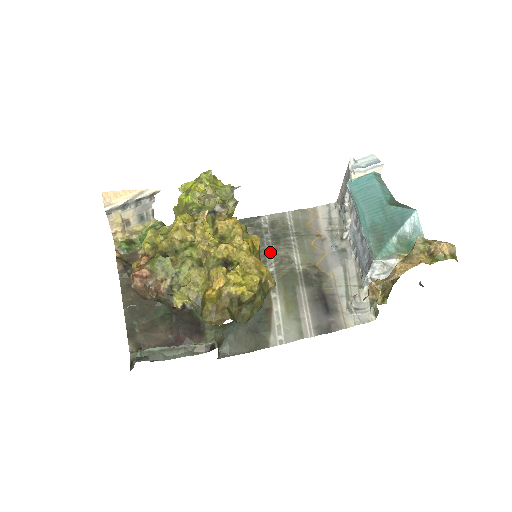
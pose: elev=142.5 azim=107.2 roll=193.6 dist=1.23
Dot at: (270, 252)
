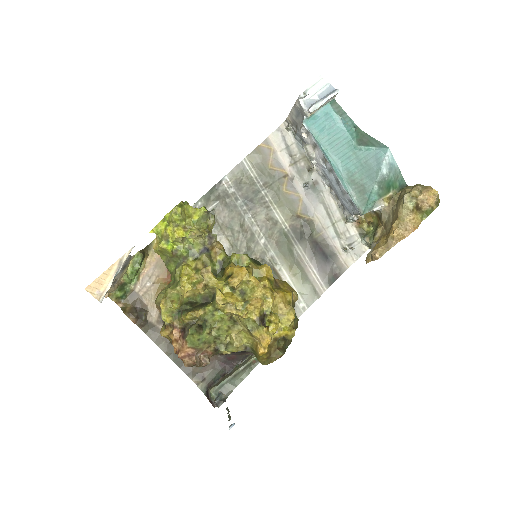
Dot at: (252, 221)
